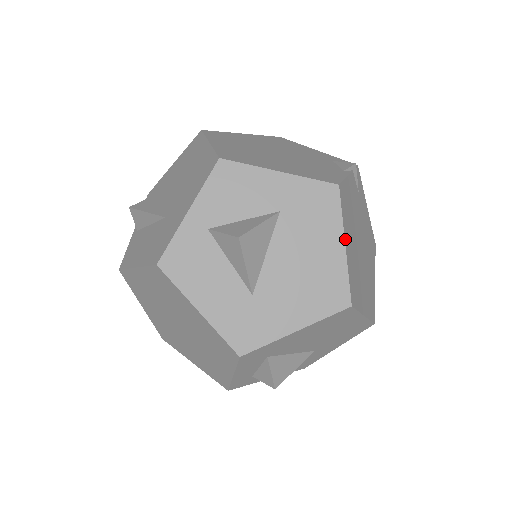
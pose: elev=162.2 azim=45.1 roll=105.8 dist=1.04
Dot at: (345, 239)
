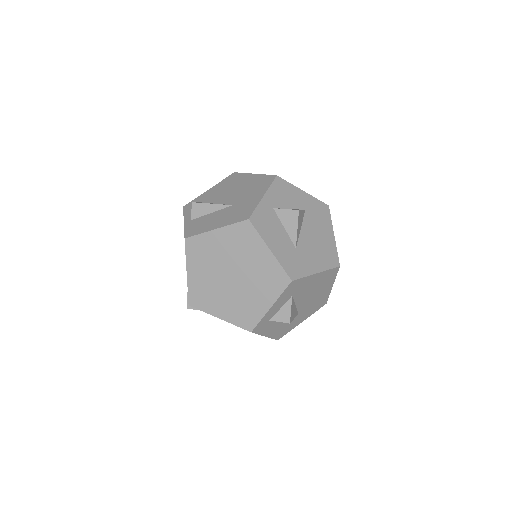
Dot at: (333, 232)
